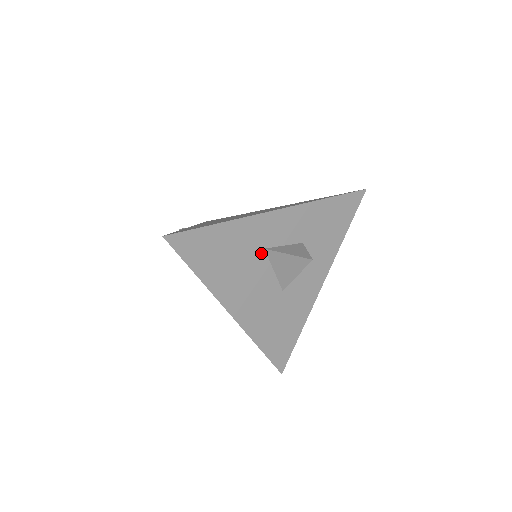
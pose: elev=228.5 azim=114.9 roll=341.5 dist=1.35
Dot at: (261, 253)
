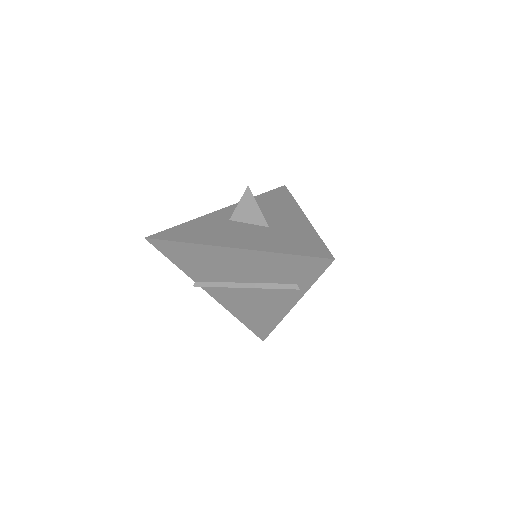
Dot at: (229, 222)
